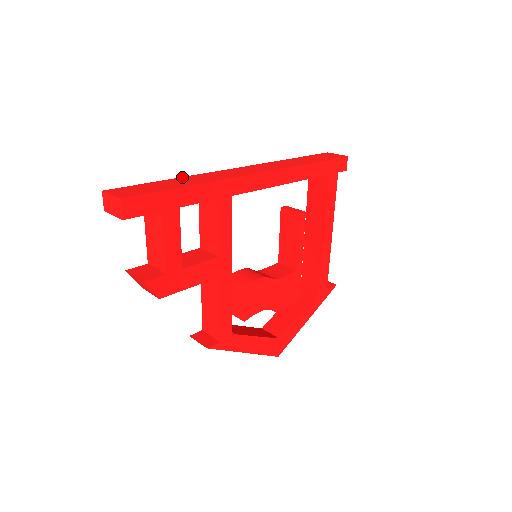
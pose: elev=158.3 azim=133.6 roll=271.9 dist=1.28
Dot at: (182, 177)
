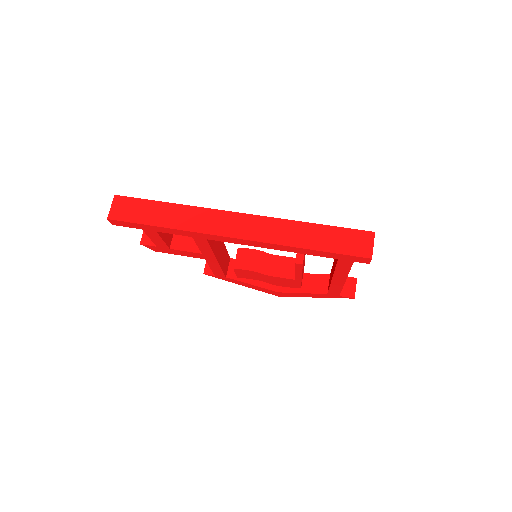
Dot at: (179, 205)
